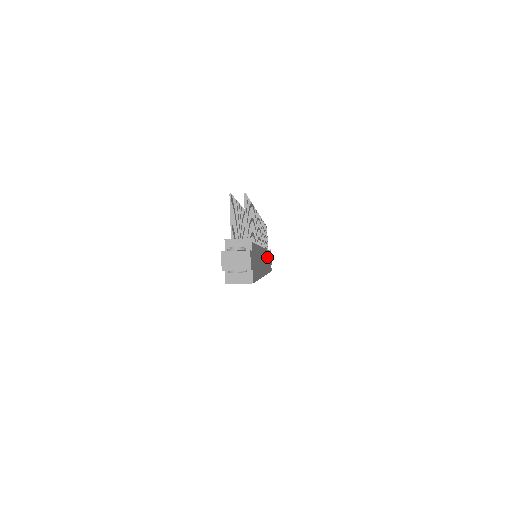
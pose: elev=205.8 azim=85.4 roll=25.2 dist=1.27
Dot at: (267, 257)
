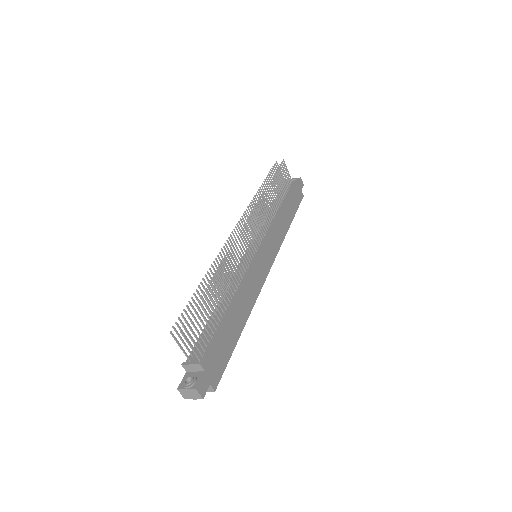
Dot at: (277, 228)
